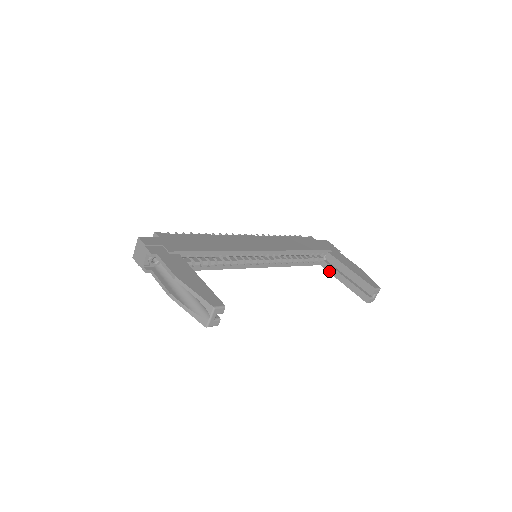
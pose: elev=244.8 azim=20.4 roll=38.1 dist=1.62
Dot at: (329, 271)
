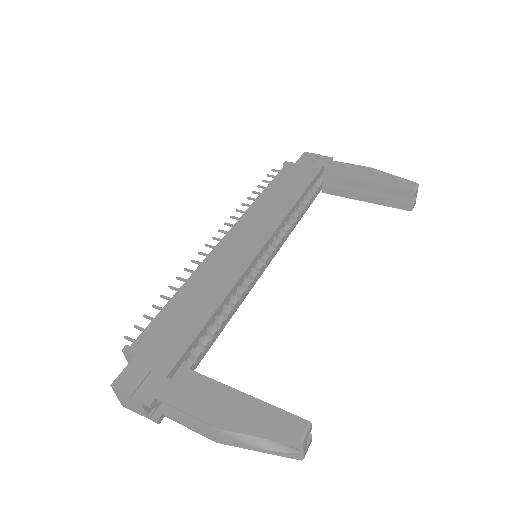
Dot at: (337, 195)
